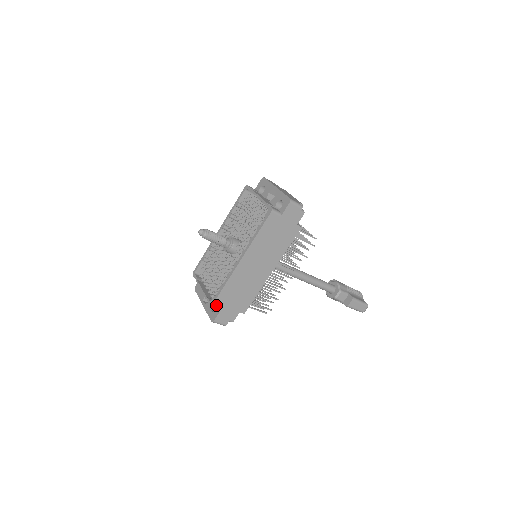
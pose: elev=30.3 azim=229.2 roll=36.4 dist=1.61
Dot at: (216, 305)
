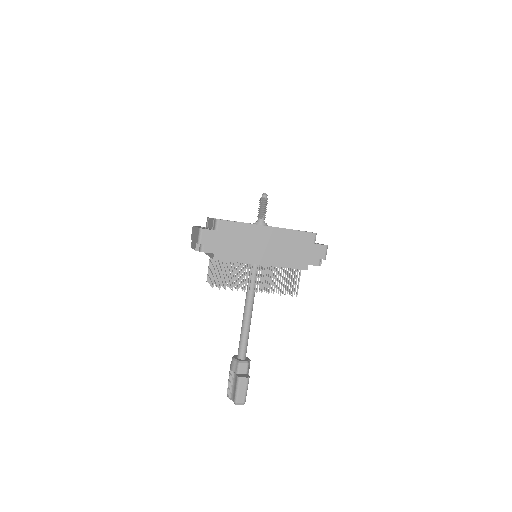
Dot at: (220, 223)
